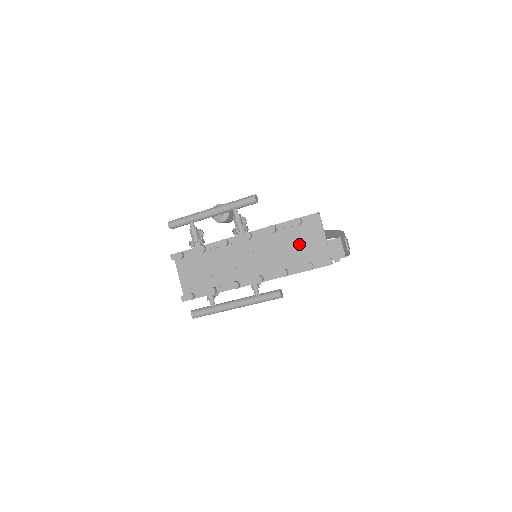
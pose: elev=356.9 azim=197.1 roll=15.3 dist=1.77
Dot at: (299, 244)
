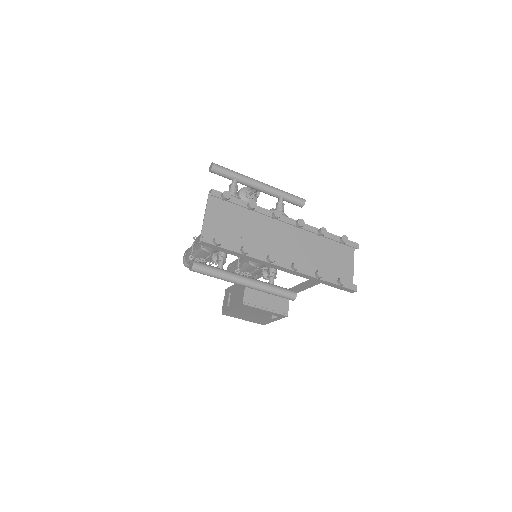
Dot at: (332, 260)
